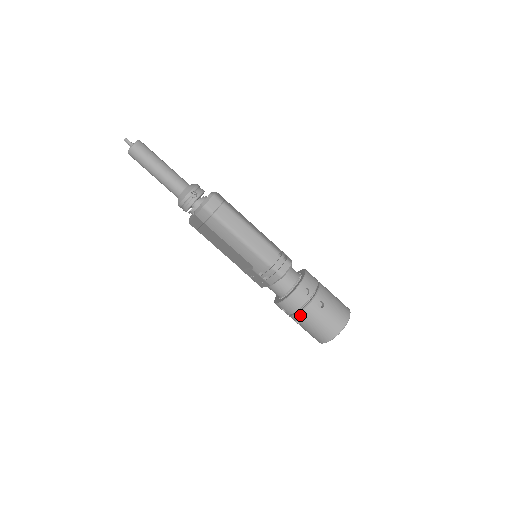
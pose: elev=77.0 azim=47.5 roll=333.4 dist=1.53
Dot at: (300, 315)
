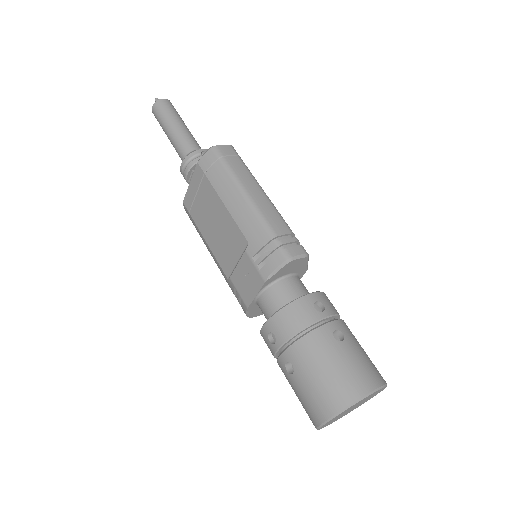
Dot at: (298, 344)
